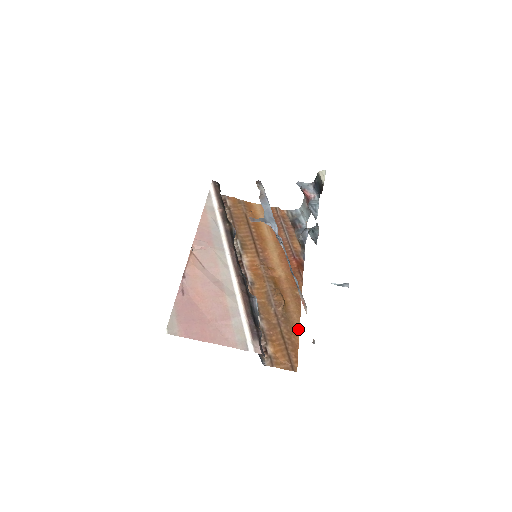
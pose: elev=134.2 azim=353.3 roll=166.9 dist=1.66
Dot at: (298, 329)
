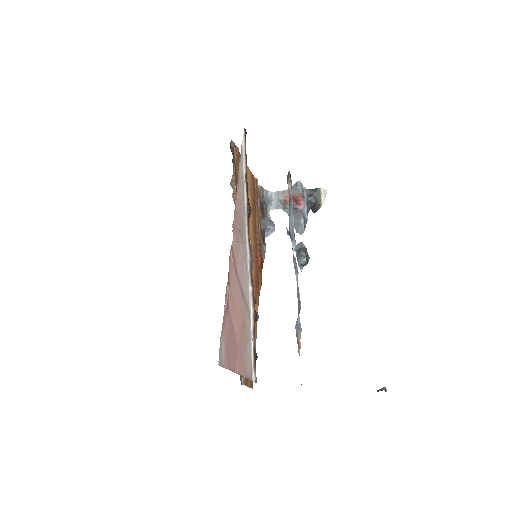
Dot at: occluded
